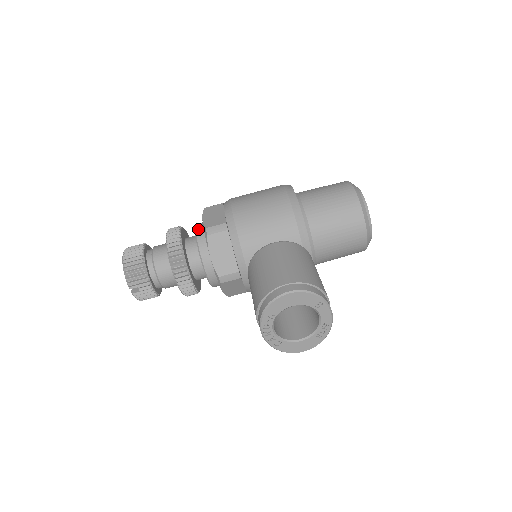
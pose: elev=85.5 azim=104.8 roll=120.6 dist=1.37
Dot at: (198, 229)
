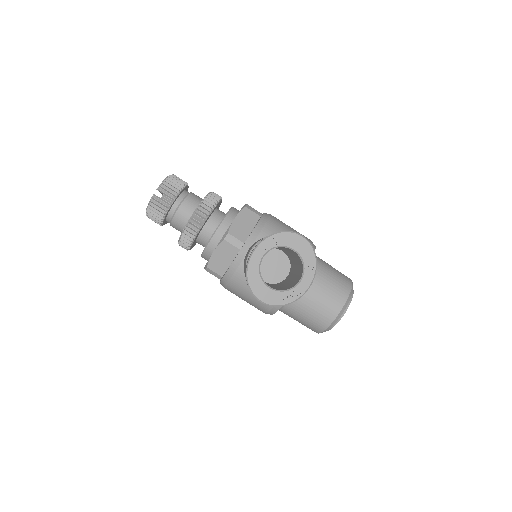
Dot at: (235, 208)
